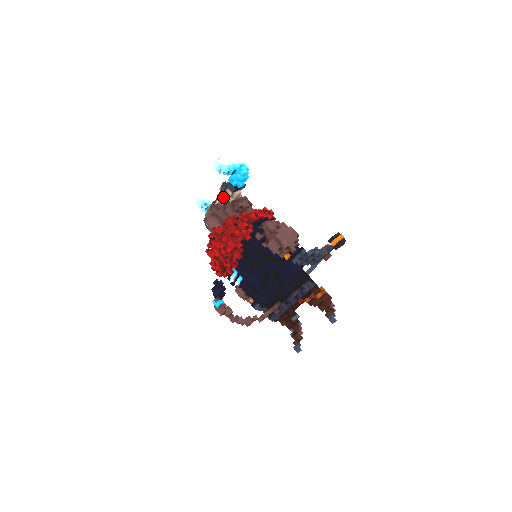
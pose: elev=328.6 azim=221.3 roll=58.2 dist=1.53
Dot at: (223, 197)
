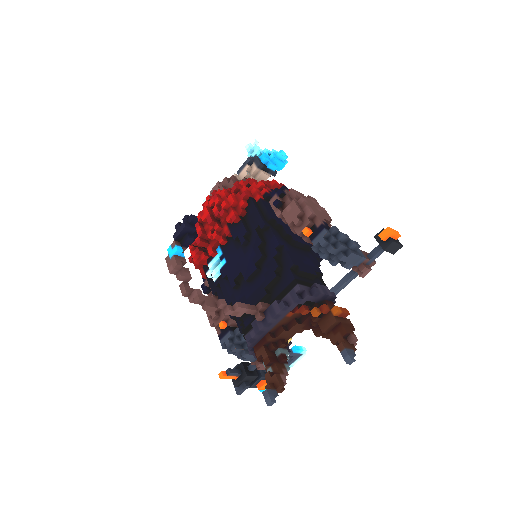
Dot at: (243, 172)
